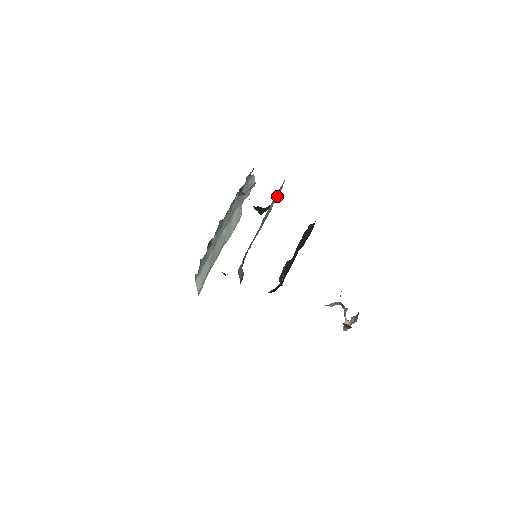
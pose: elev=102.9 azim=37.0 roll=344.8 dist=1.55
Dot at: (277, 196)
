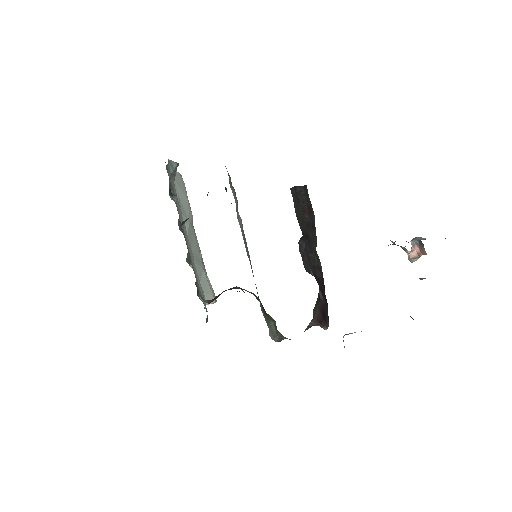
Dot at: (234, 197)
